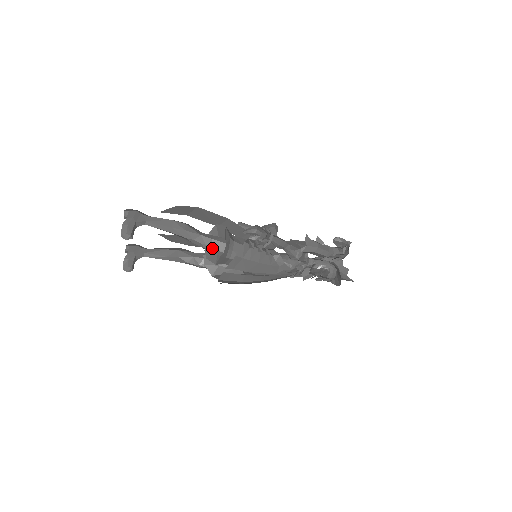
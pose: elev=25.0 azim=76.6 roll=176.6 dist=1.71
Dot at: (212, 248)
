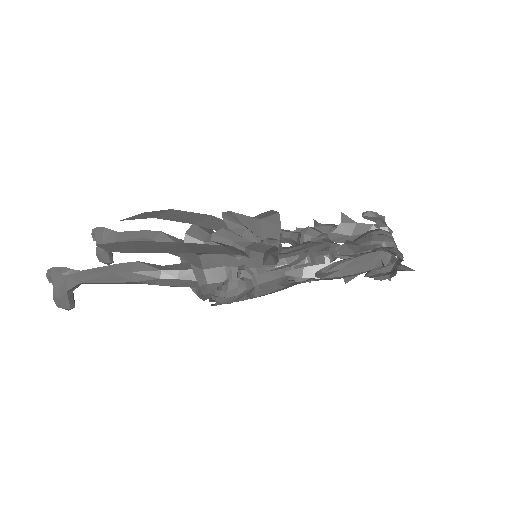
Dot at: occluded
